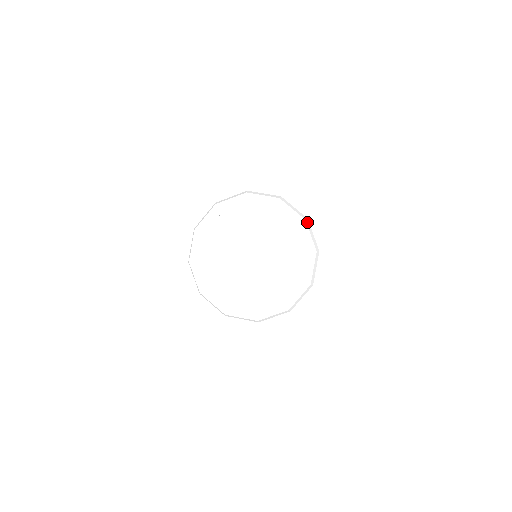
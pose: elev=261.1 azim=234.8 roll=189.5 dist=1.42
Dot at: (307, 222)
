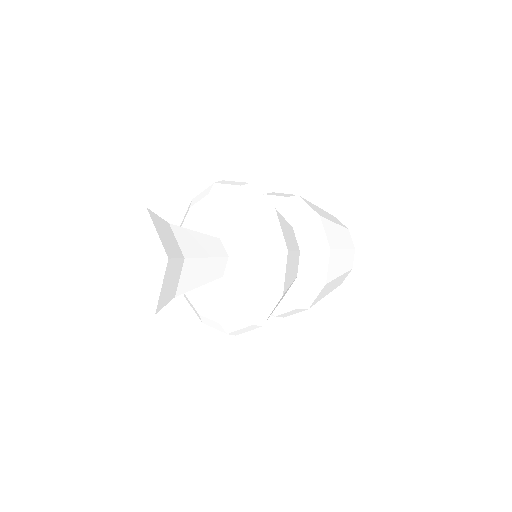
Dot at: (270, 213)
